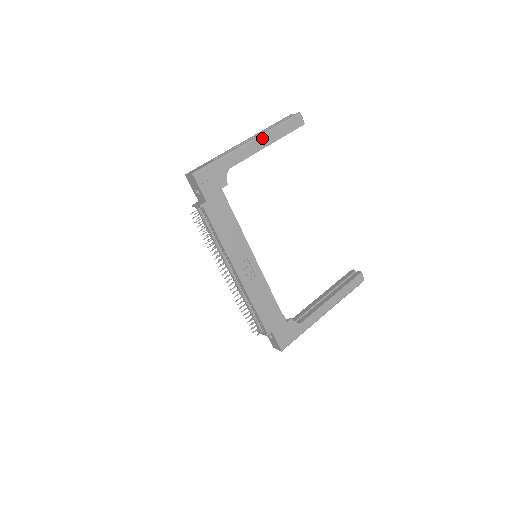
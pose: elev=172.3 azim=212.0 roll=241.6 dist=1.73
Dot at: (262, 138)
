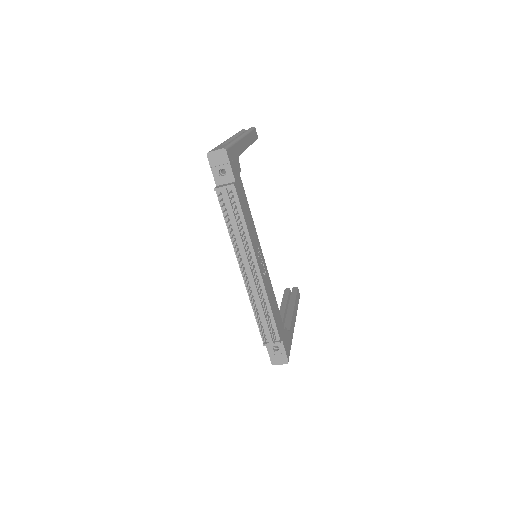
Dot at: (246, 137)
